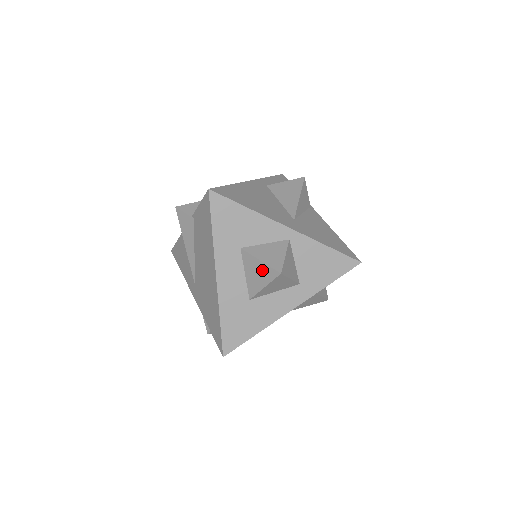
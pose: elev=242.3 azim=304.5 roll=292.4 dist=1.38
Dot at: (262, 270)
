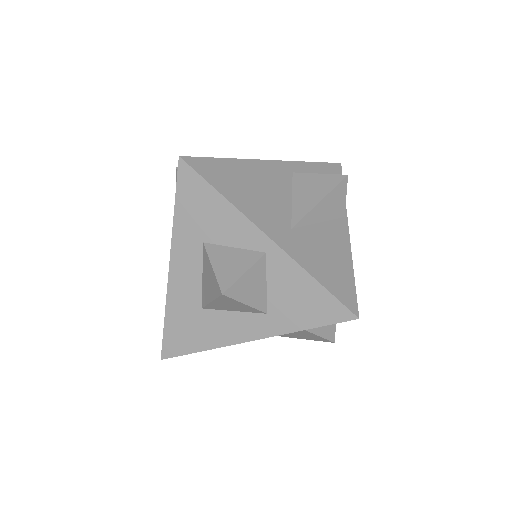
Dot at: (212, 280)
